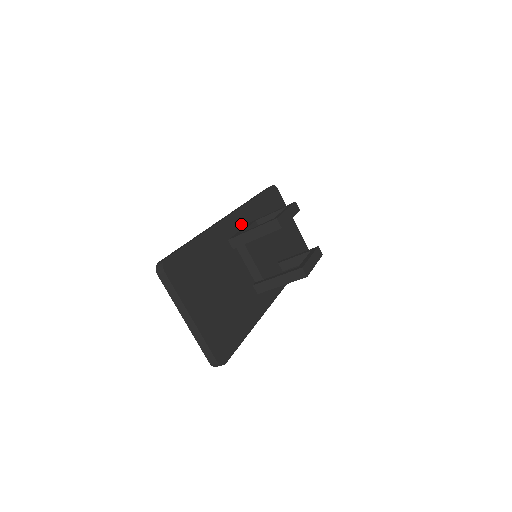
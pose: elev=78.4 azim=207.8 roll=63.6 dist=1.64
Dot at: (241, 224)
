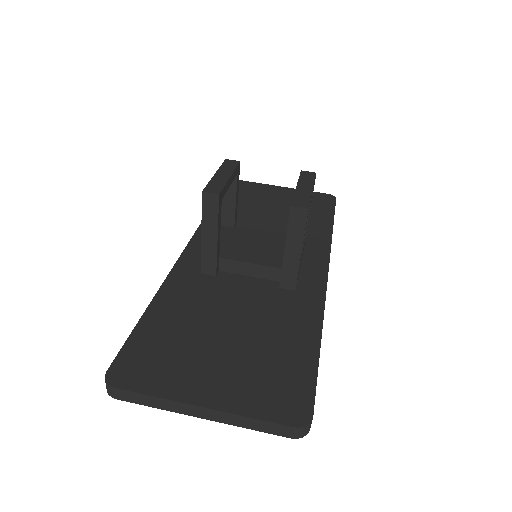
Dot at: occluded
